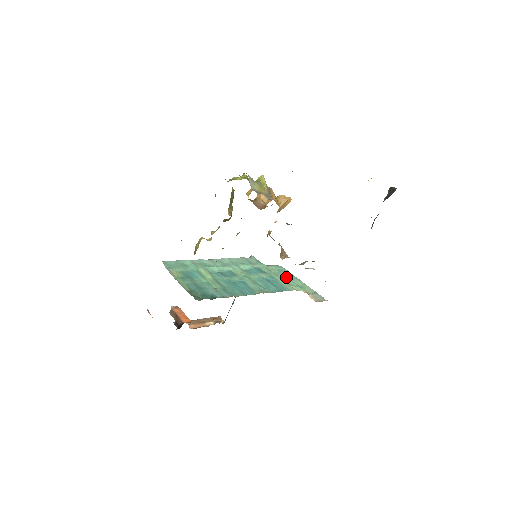
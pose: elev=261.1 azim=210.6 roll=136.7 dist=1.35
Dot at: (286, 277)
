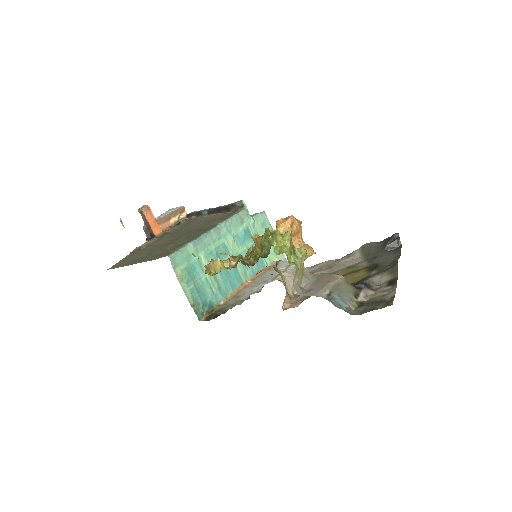
Dot at: occluded
